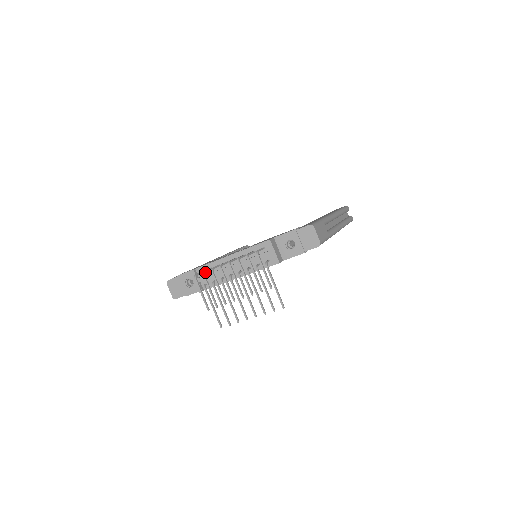
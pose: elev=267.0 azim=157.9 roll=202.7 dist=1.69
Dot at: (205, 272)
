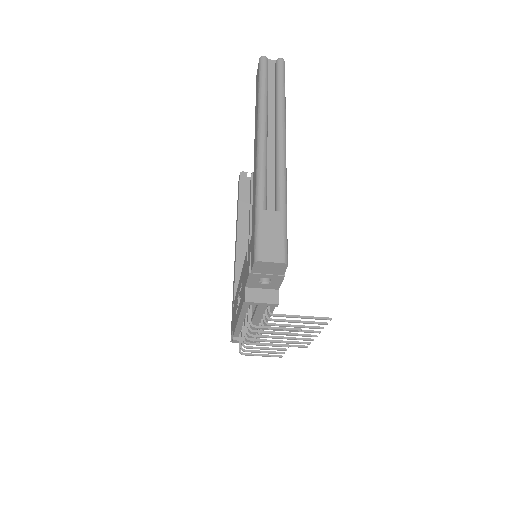
Dot at: occluded
